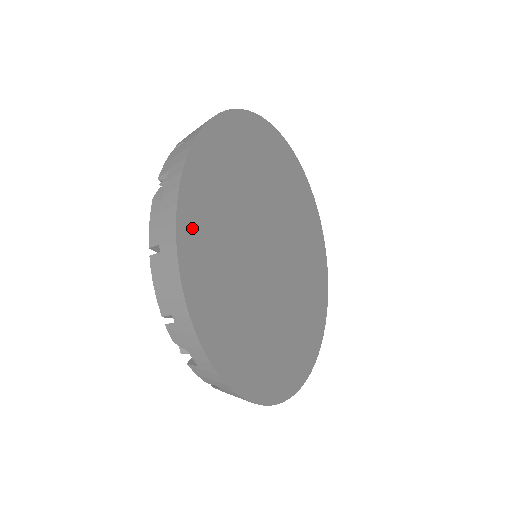
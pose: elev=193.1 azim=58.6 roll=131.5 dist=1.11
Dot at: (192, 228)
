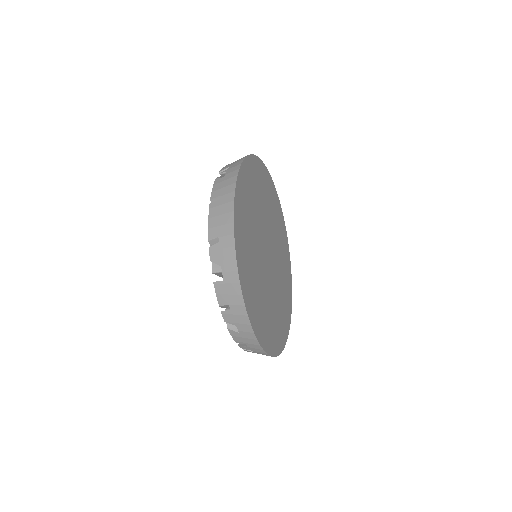
Dot at: (241, 193)
